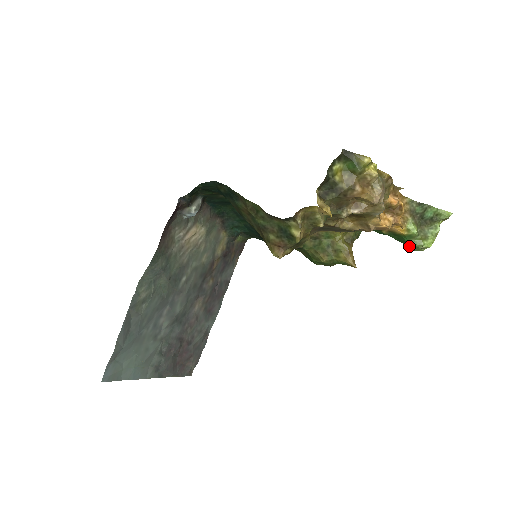
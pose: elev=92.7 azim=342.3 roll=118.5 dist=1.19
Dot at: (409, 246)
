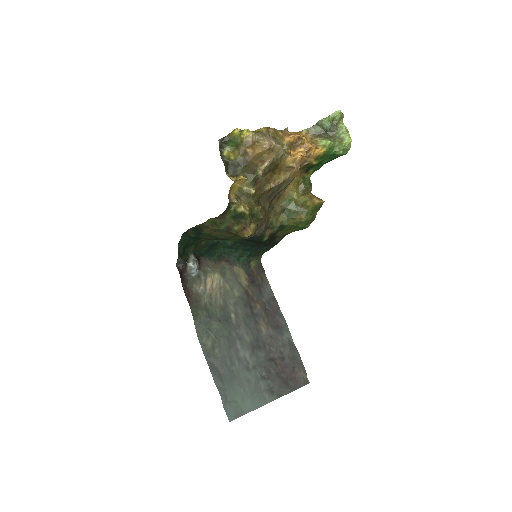
Dot at: (339, 155)
